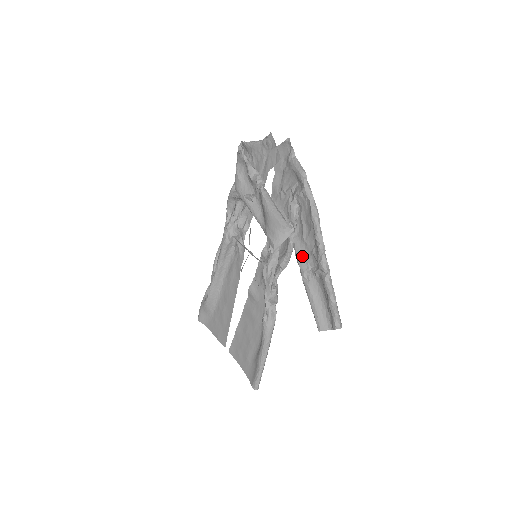
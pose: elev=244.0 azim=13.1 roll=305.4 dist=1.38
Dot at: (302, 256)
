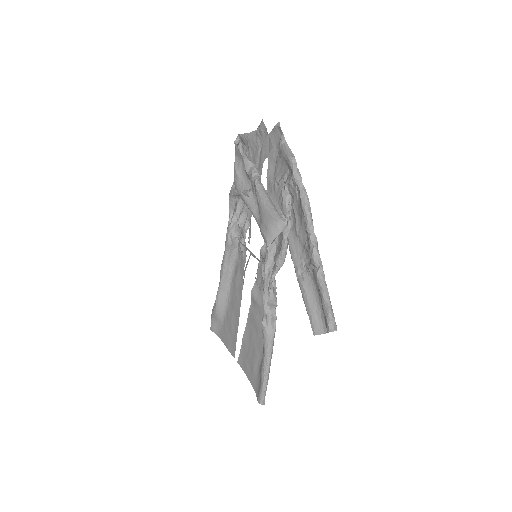
Dot at: (296, 251)
